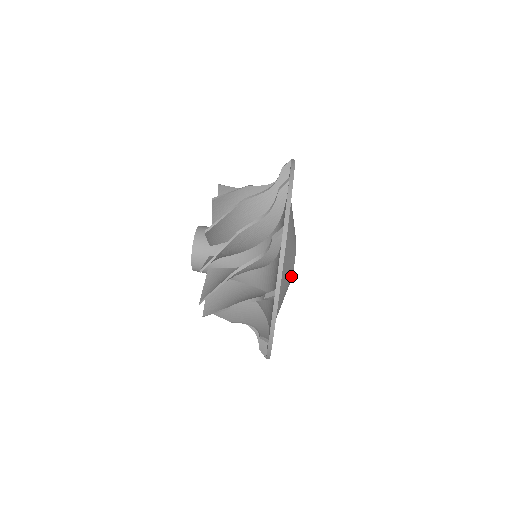
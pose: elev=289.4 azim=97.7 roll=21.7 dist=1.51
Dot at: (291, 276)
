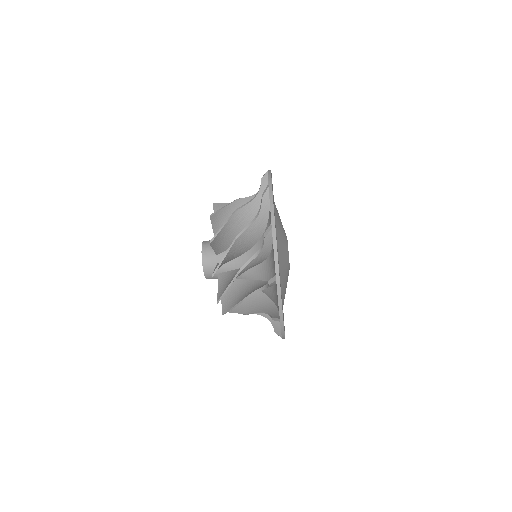
Dot at: occluded
